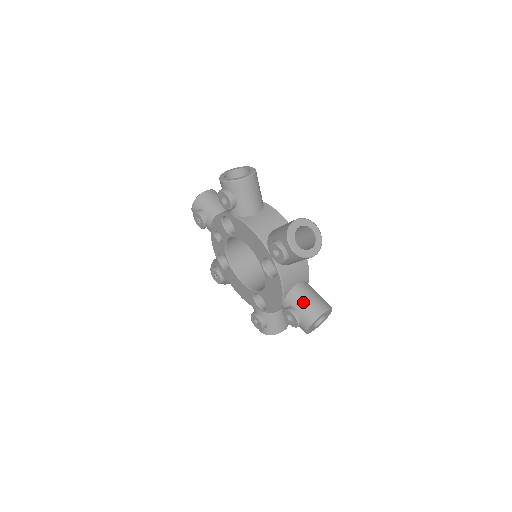
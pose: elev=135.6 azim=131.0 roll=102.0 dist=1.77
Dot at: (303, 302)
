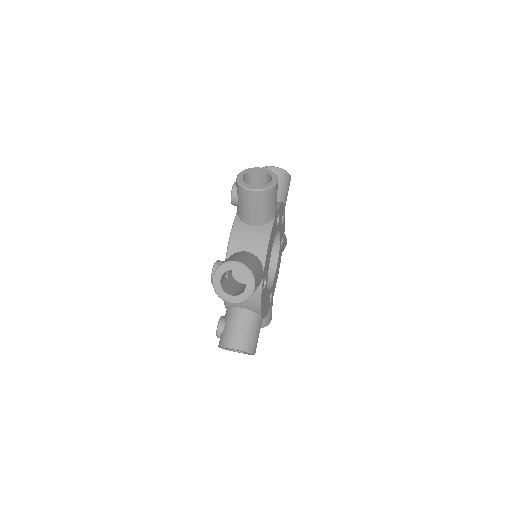
Dot at: (230, 326)
